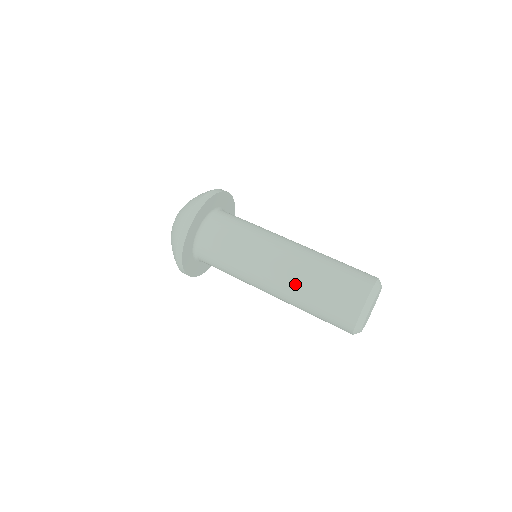
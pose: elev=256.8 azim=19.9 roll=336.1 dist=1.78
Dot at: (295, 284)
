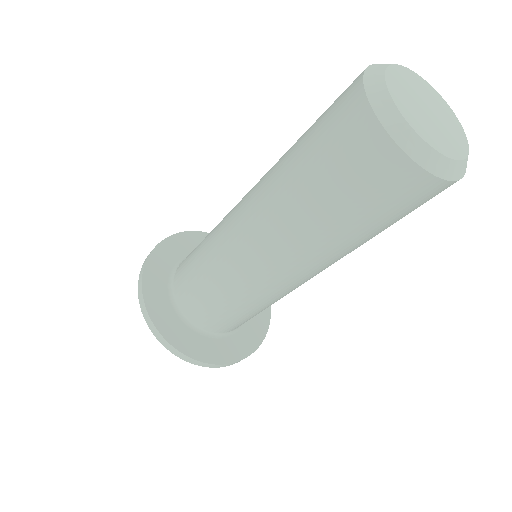
Dot at: (278, 218)
